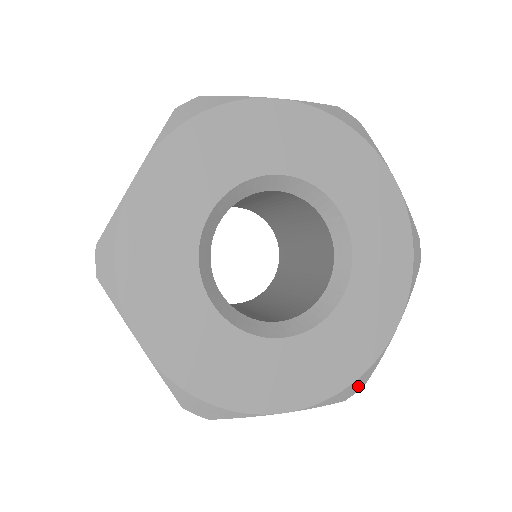
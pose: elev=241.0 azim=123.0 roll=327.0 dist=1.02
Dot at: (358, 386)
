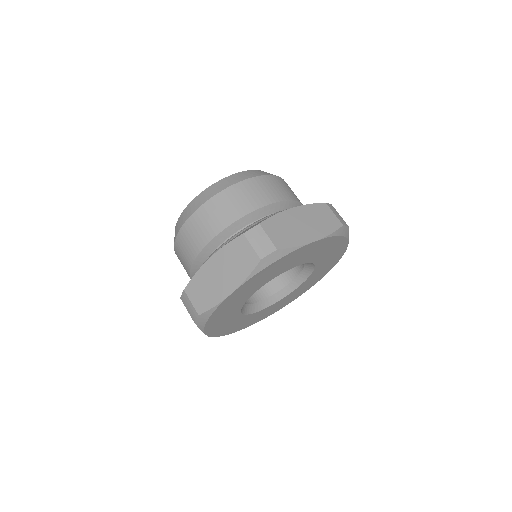
Dot at: occluded
